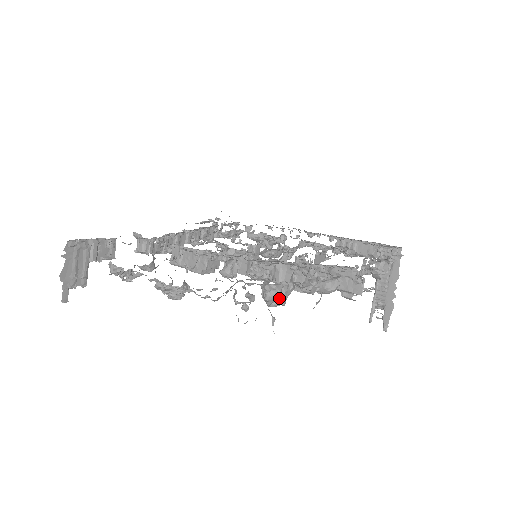
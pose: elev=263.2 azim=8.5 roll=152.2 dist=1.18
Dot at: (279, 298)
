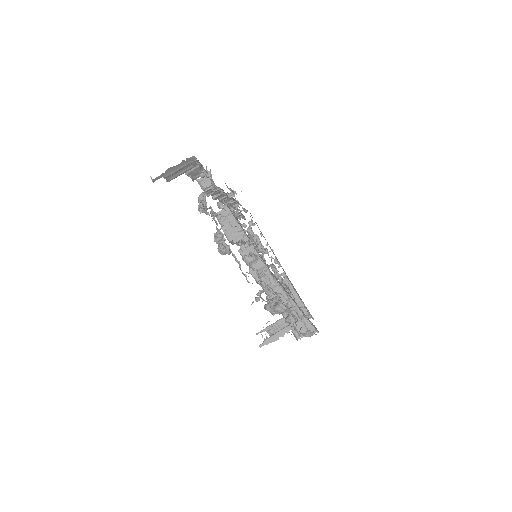
Dot at: occluded
